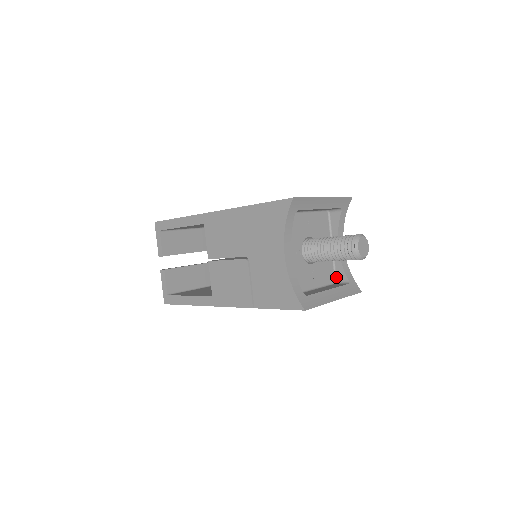
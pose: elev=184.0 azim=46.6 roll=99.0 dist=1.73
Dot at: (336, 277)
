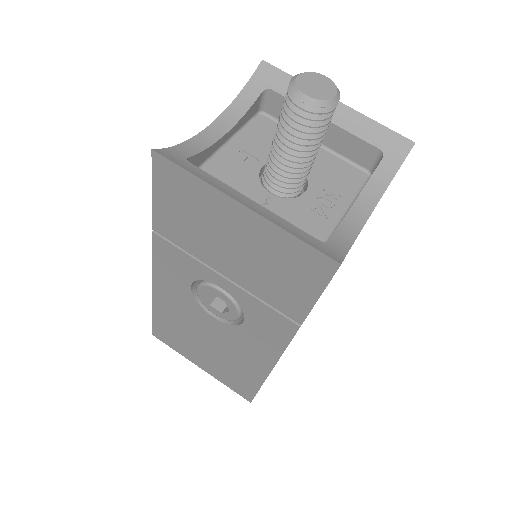
Dot at: occluded
